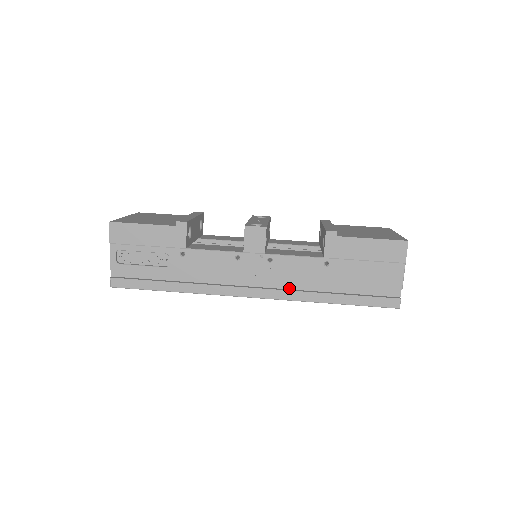
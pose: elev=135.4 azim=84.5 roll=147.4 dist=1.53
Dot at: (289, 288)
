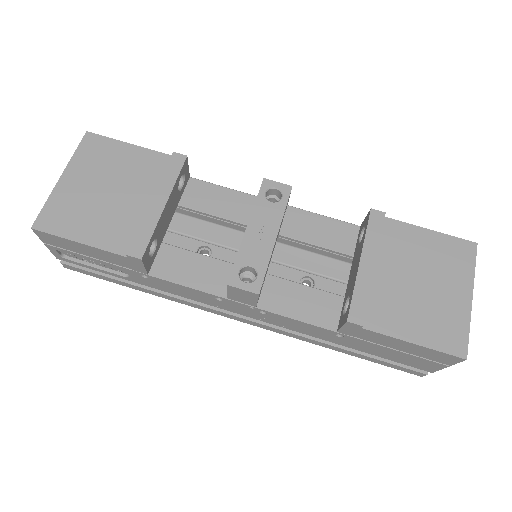
Dot at: occluded
